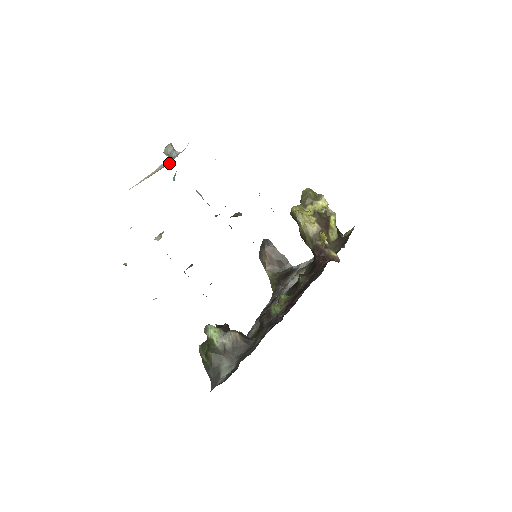
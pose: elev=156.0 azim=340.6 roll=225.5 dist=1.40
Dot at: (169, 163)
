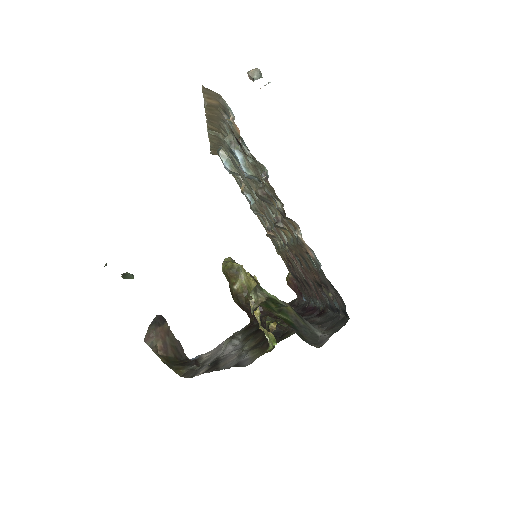
Dot at: occluded
